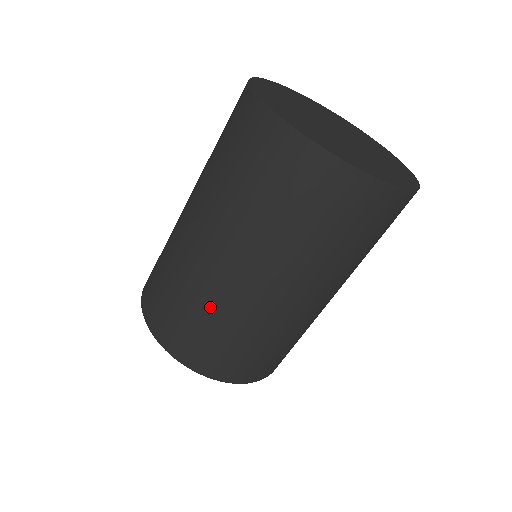
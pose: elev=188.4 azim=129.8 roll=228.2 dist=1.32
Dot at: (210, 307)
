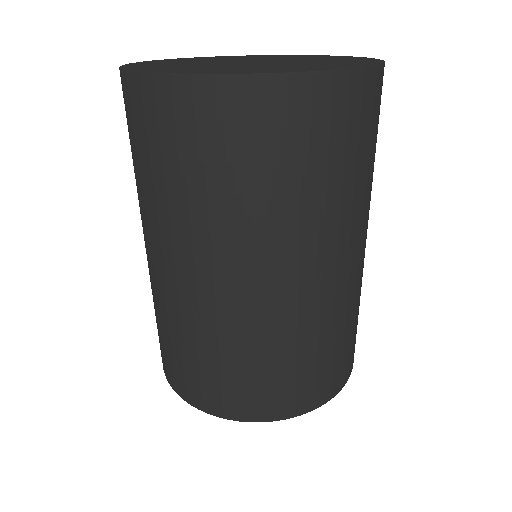
Dot at: (163, 315)
